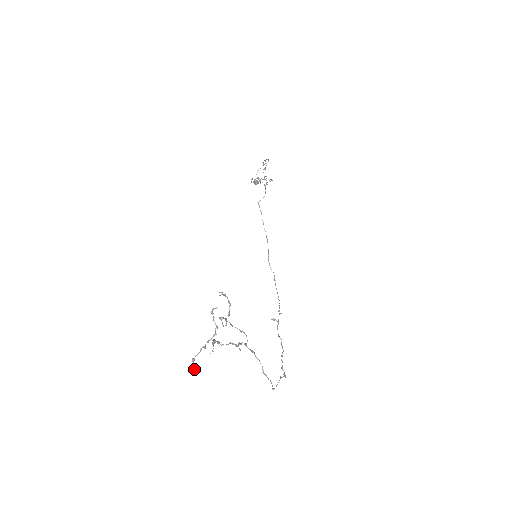
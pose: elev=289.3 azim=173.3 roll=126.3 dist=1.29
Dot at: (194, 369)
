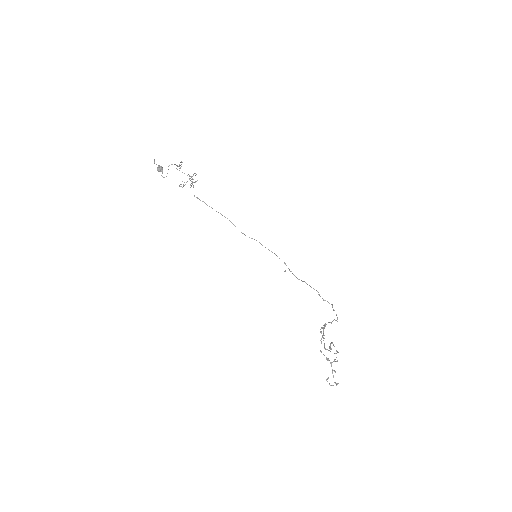
Dot at: (327, 378)
